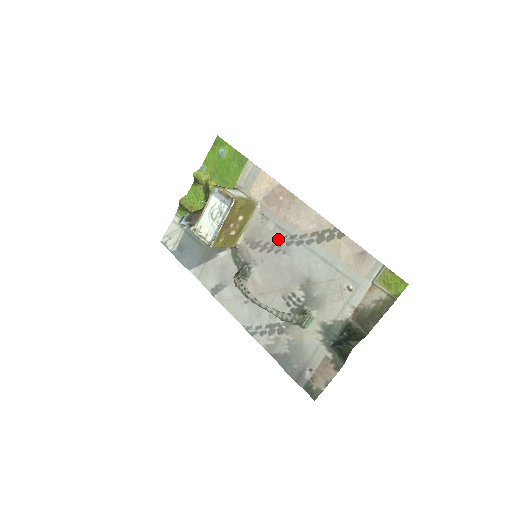
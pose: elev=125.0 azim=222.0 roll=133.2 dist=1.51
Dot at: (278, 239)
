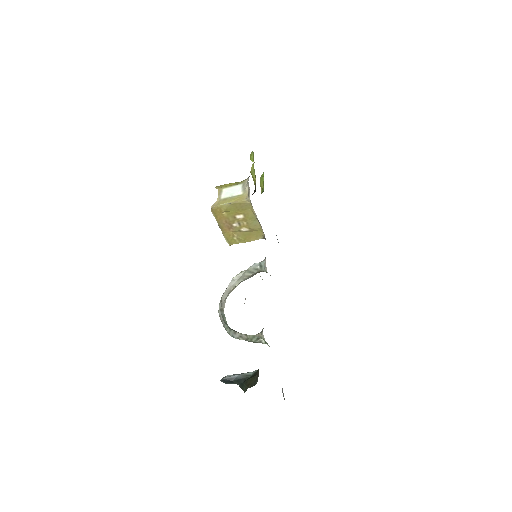
Dot at: occluded
